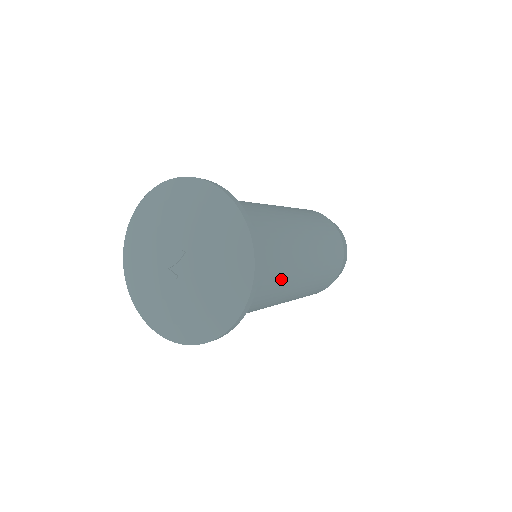
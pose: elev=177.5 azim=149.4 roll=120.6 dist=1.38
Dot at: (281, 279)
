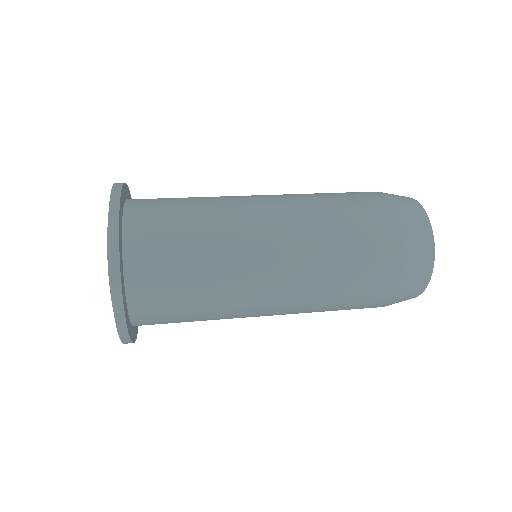
Dot at: (216, 310)
